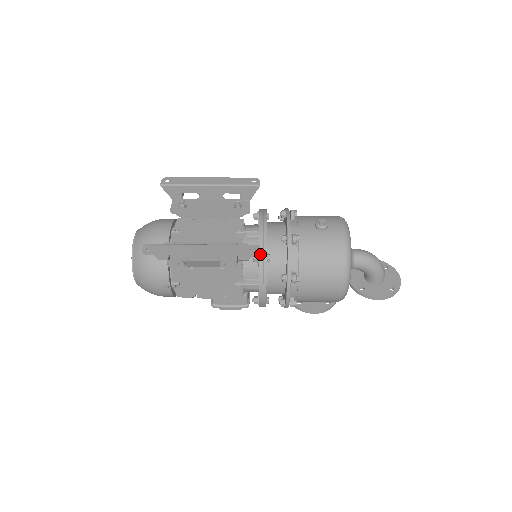
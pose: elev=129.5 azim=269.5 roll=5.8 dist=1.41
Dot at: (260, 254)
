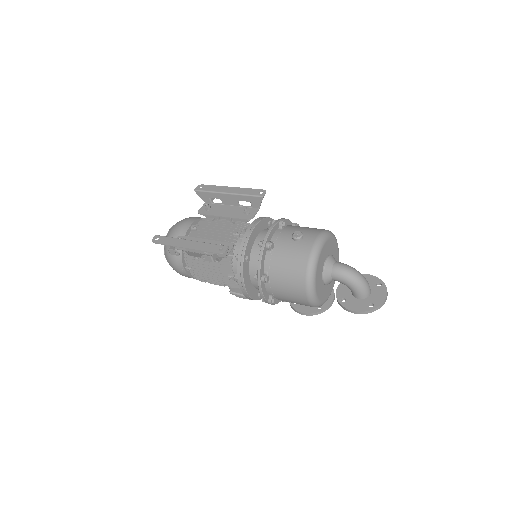
Dot at: (239, 254)
